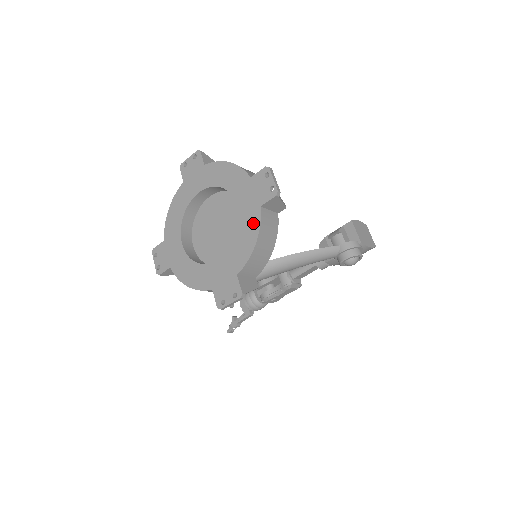
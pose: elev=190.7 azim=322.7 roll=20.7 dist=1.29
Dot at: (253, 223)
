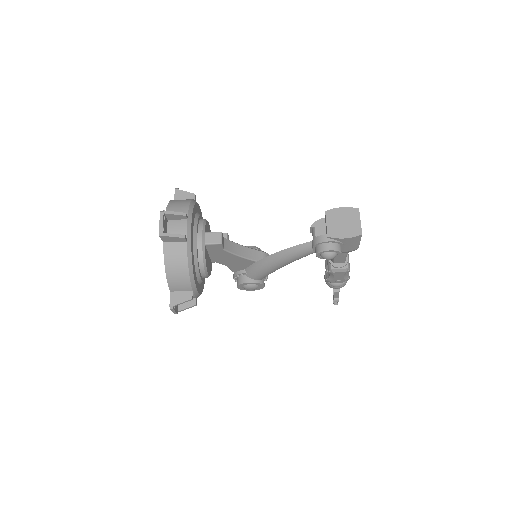
Dot at: occluded
